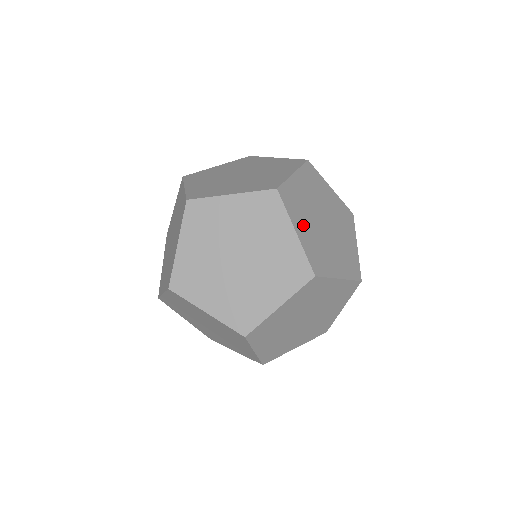
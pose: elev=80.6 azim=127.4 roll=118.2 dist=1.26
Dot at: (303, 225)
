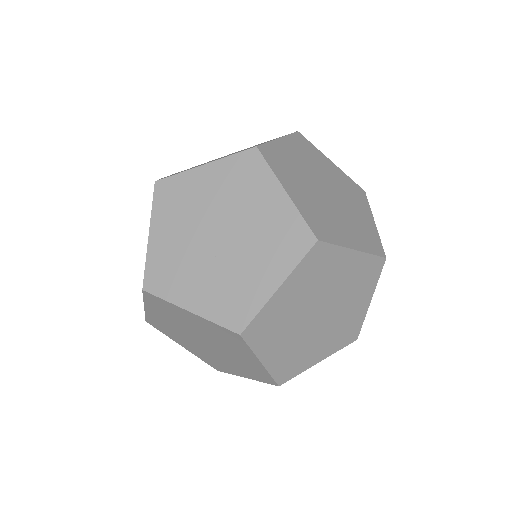
Dot at: (296, 187)
